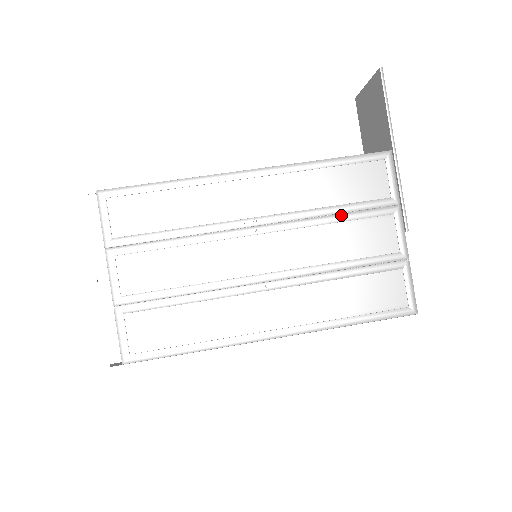
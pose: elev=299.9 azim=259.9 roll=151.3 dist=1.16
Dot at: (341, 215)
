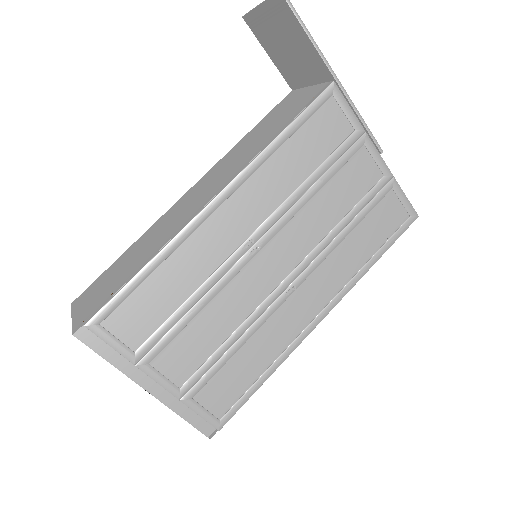
Dot at: (321, 179)
